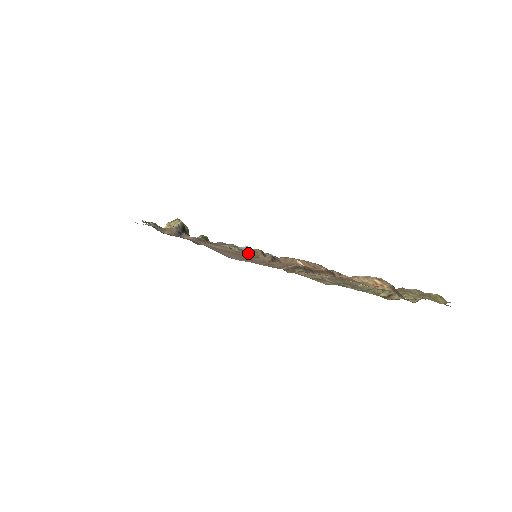
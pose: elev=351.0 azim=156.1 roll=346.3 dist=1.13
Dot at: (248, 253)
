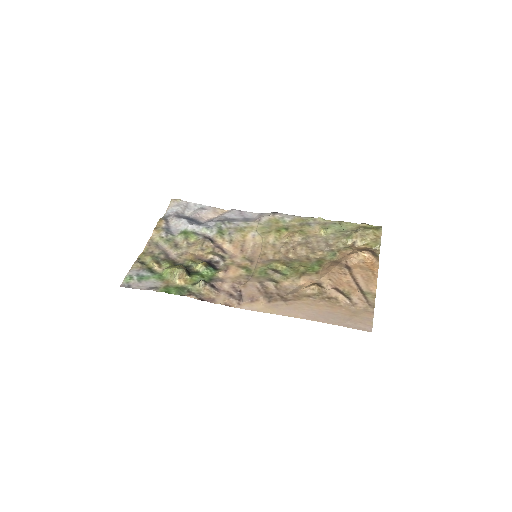
Dot at: (319, 295)
